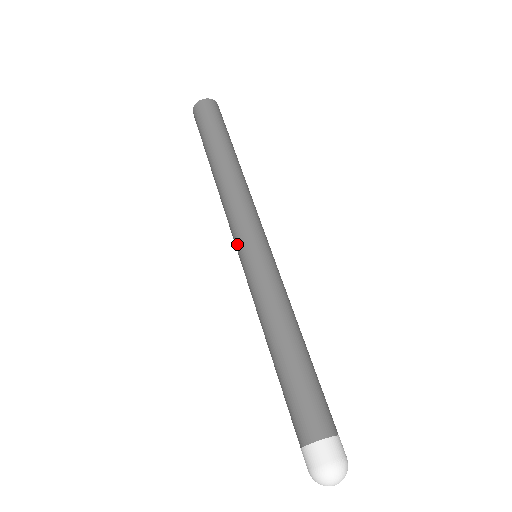
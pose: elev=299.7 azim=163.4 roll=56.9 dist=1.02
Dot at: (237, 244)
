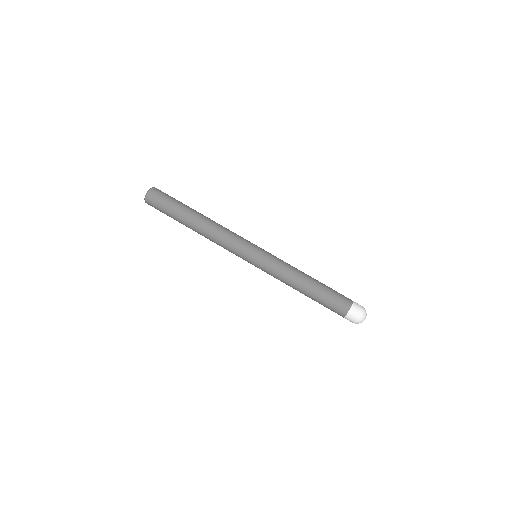
Dot at: occluded
